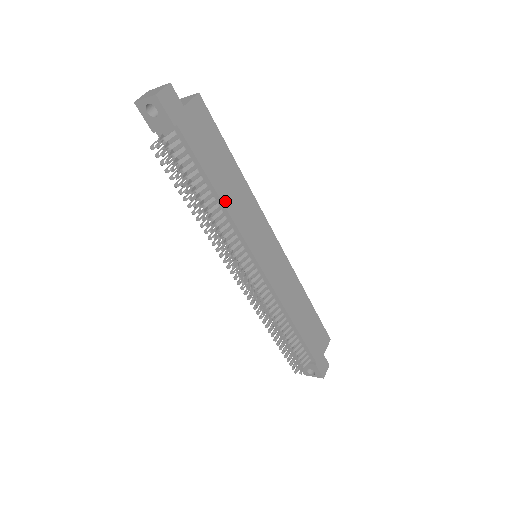
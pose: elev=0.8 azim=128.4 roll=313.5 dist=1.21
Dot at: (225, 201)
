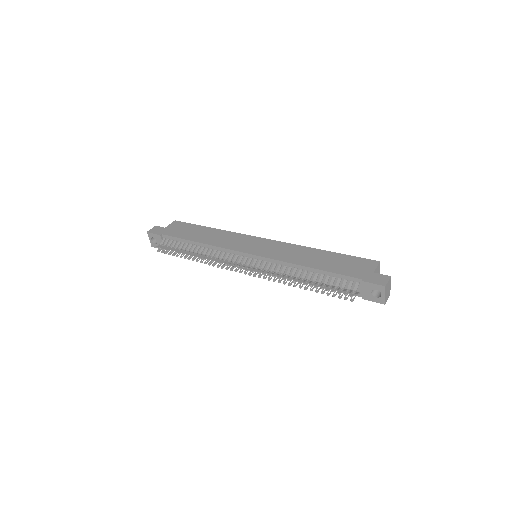
Dot at: (204, 242)
